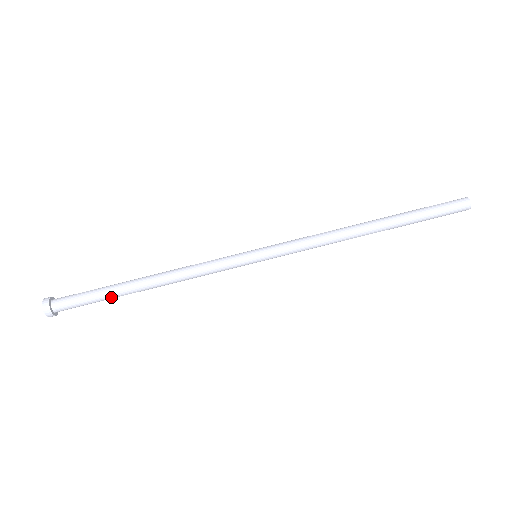
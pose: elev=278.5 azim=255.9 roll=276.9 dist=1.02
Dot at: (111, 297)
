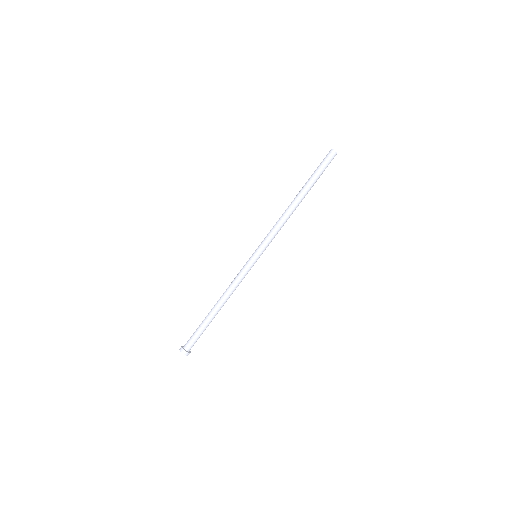
Dot at: (207, 326)
